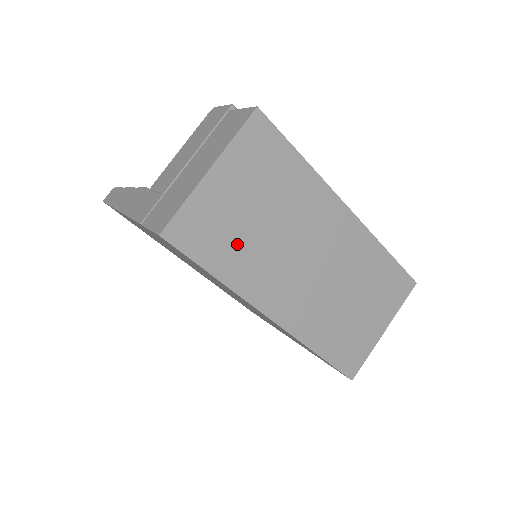
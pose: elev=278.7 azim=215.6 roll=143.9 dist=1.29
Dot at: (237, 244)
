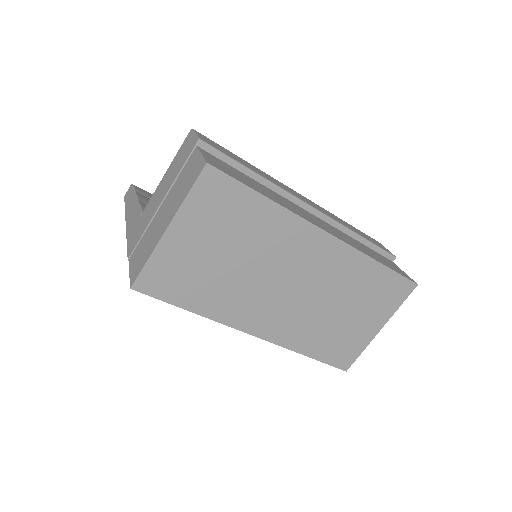
Dot at: (207, 283)
